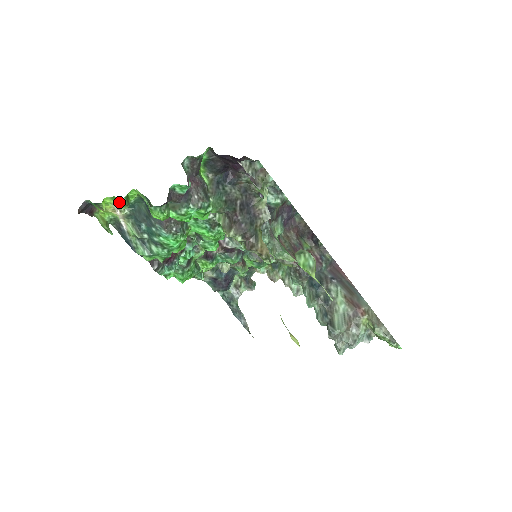
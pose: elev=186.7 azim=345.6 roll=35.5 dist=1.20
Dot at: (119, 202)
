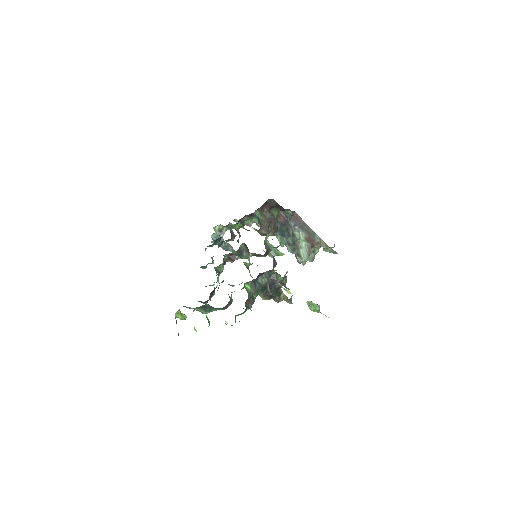
Dot at: occluded
